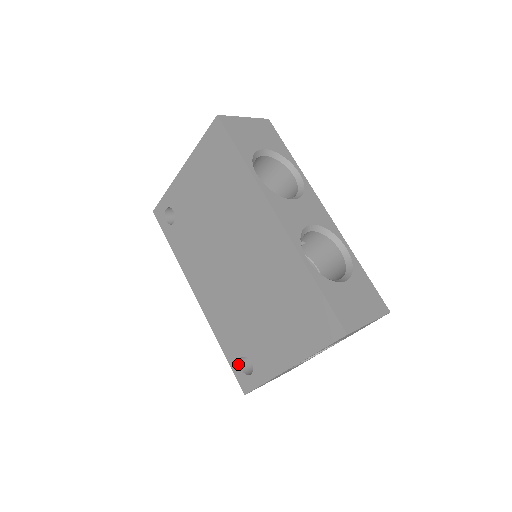
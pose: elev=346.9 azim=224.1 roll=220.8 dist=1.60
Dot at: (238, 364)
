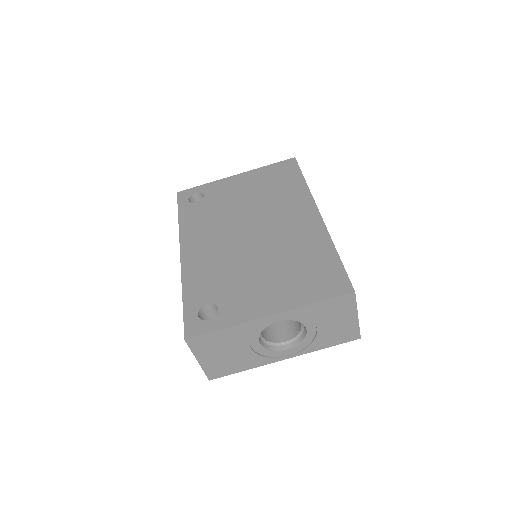
Dot at: (197, 310)
